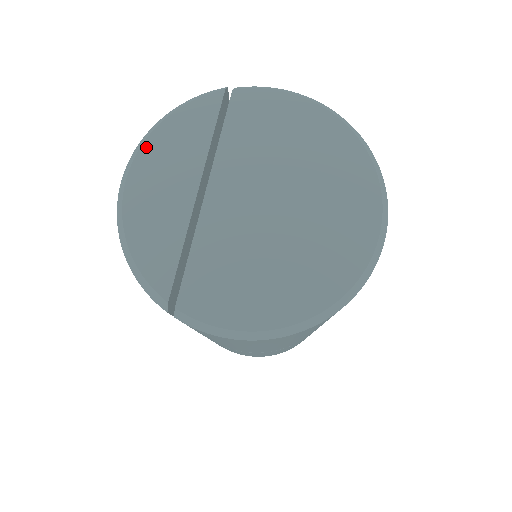
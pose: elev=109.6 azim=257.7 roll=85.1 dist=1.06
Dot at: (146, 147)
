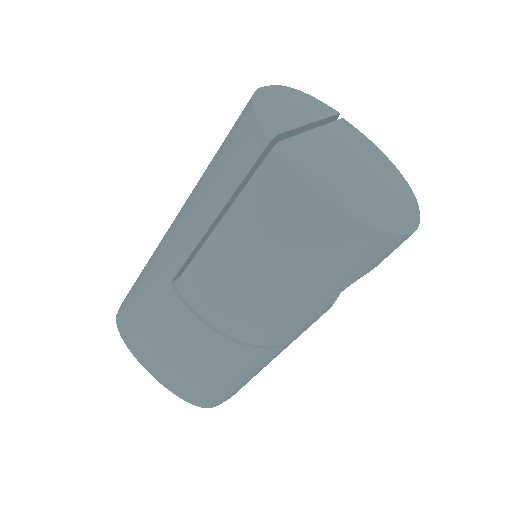
Dot at: (289, 89)
